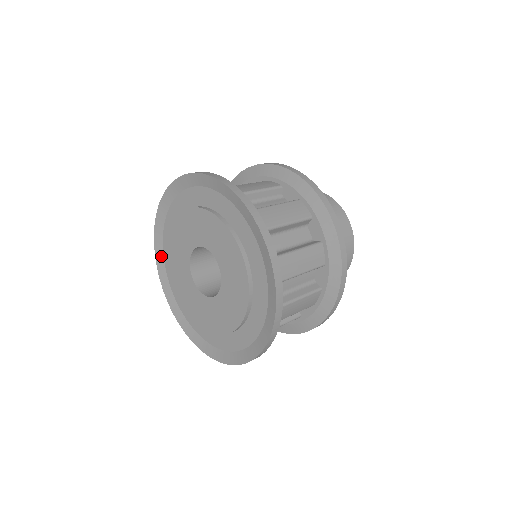
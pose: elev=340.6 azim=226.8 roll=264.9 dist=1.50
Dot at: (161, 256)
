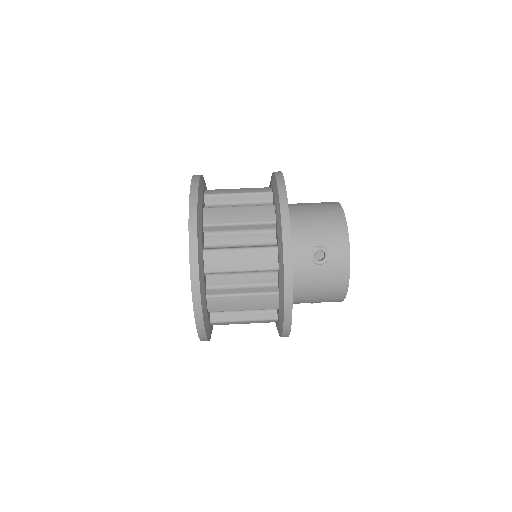
Dot at: occluded
